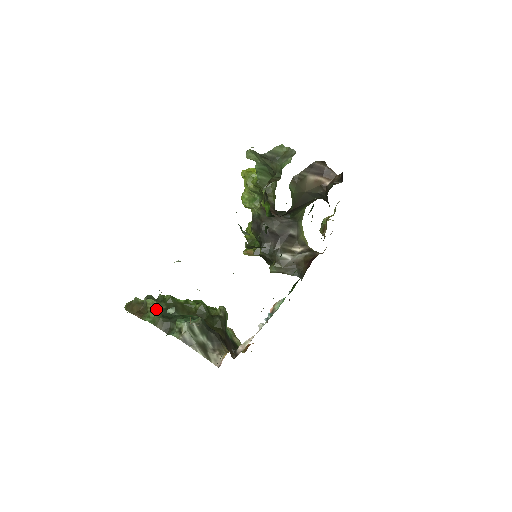
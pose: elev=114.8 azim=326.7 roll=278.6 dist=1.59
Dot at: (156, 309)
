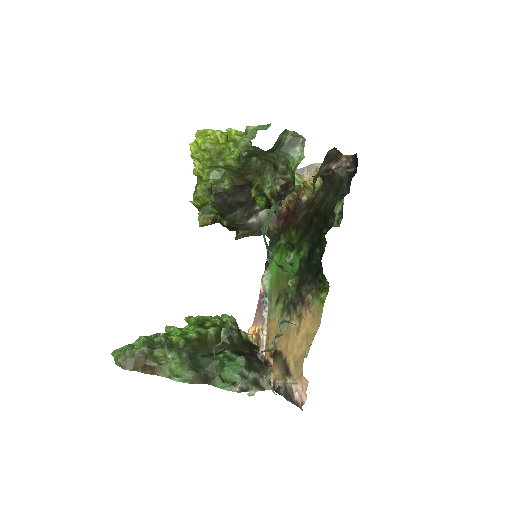
Dot at: (177, 362)
